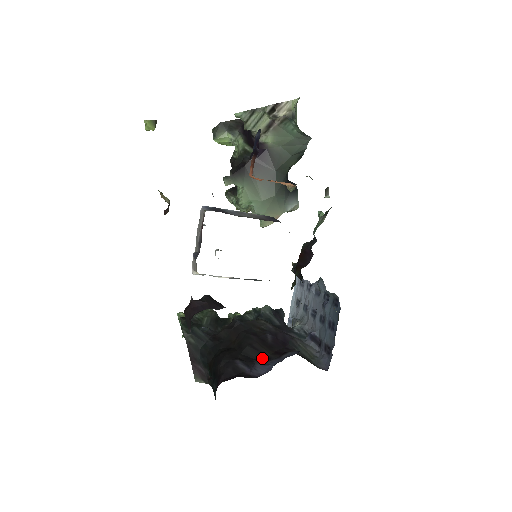
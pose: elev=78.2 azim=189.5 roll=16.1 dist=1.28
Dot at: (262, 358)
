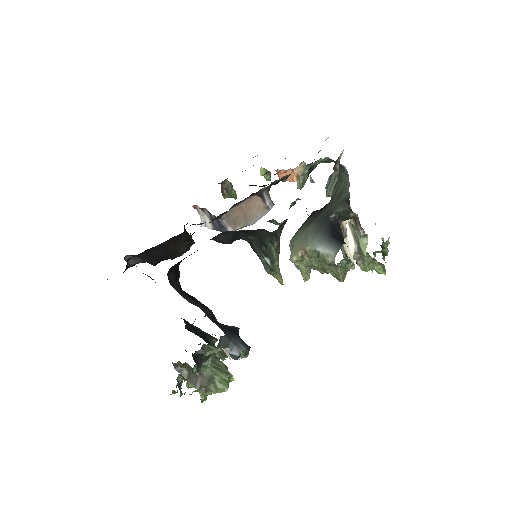
Dot at: occluded
